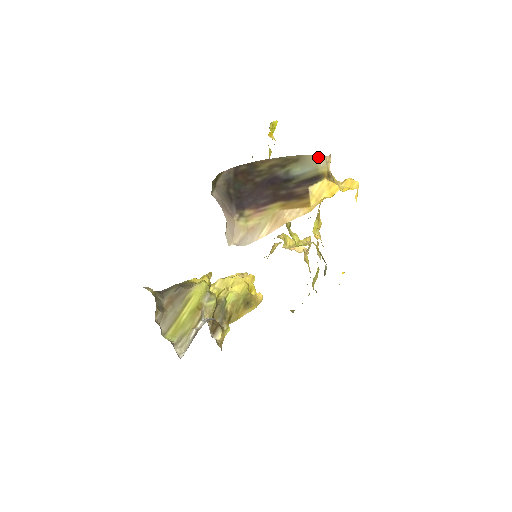
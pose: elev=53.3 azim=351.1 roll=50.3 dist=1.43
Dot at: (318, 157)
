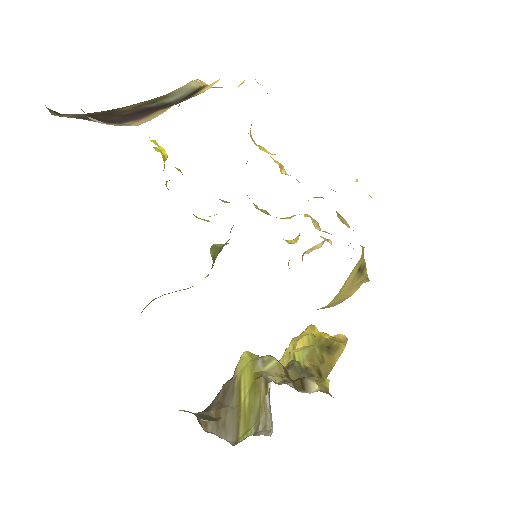
Dot at: (186, 85)
